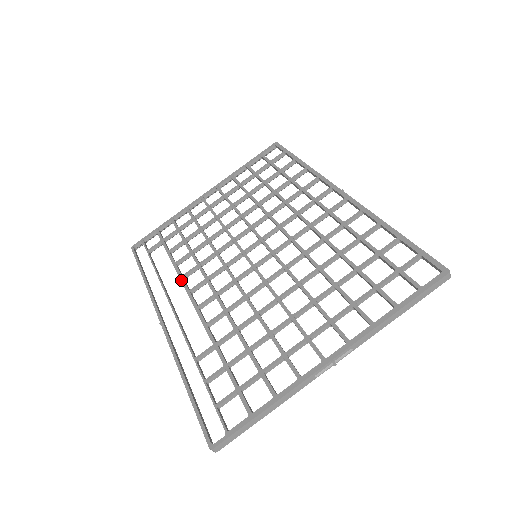
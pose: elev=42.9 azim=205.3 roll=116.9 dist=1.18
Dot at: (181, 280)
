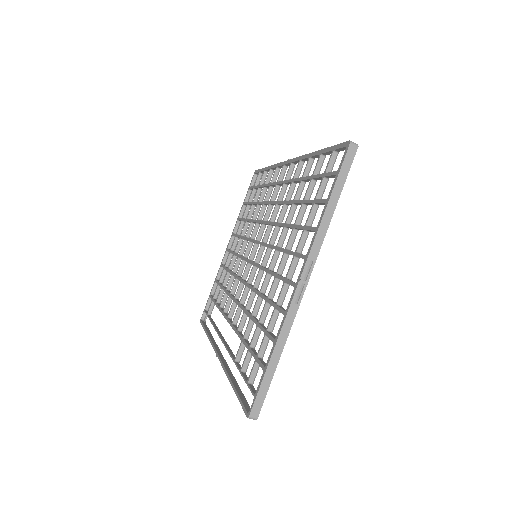
Dot at: (223, 315)
